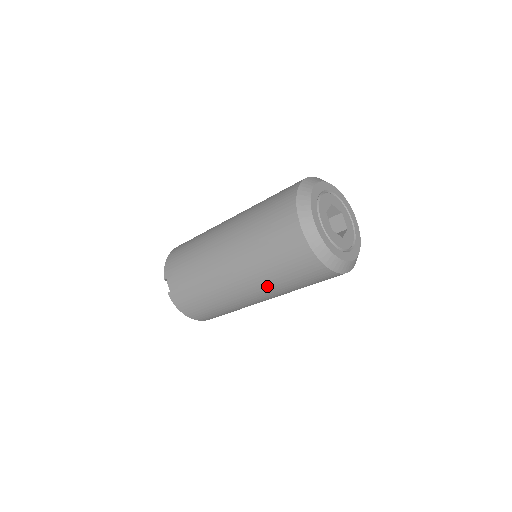
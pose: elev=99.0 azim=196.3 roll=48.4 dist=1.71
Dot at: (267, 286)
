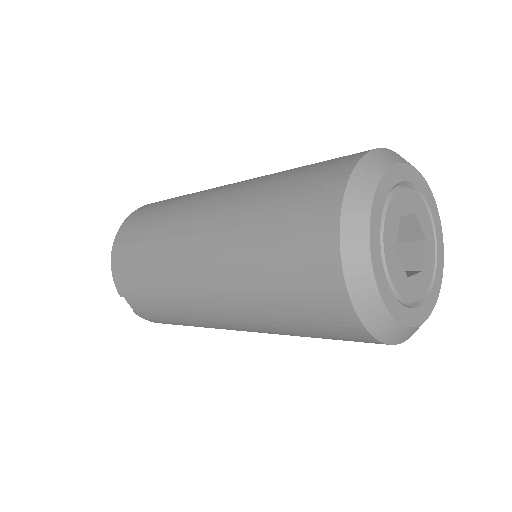
Dot at: occluded
